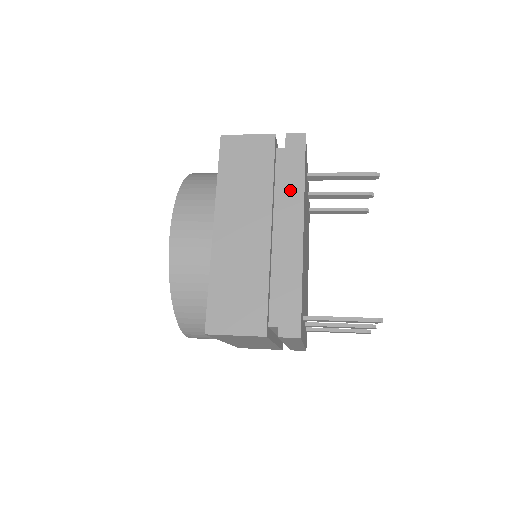
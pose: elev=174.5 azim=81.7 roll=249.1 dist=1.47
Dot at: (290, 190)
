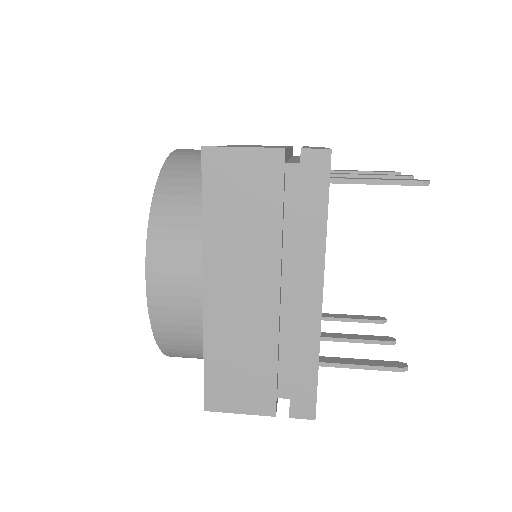
Dot at: (306, 240)
